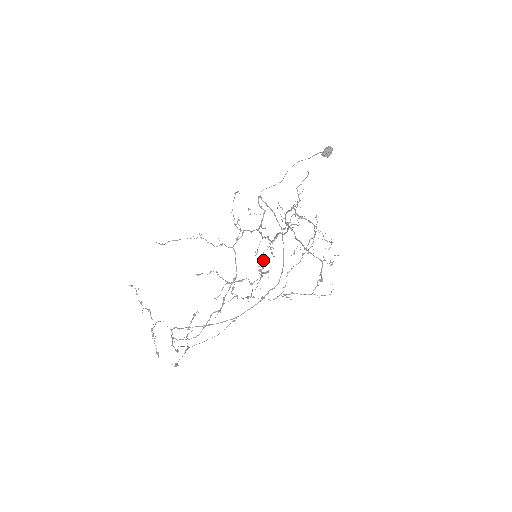
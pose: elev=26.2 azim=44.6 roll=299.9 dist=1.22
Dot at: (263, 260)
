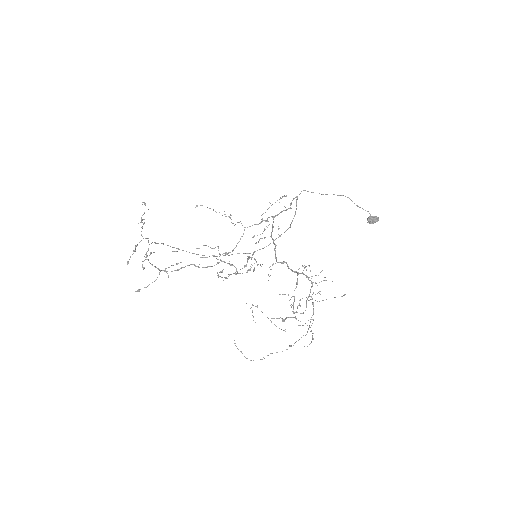
Dot at: (258, 264)
